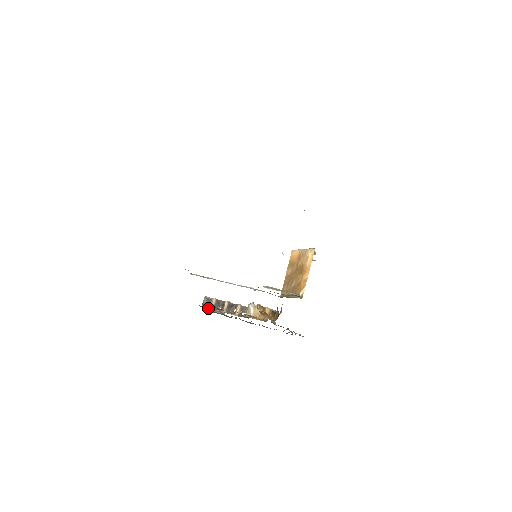
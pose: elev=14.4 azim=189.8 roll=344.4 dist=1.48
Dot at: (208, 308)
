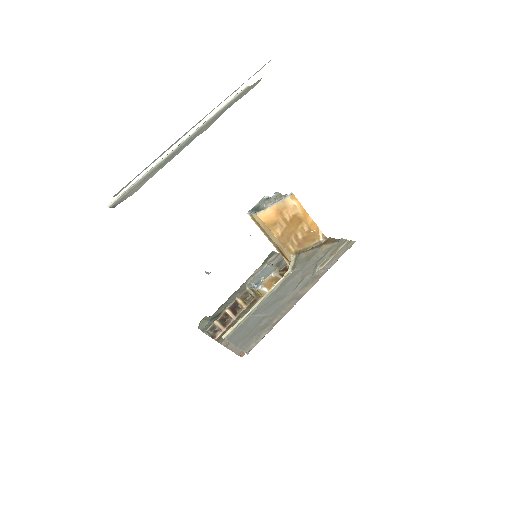
Dot at: (221, 333)
